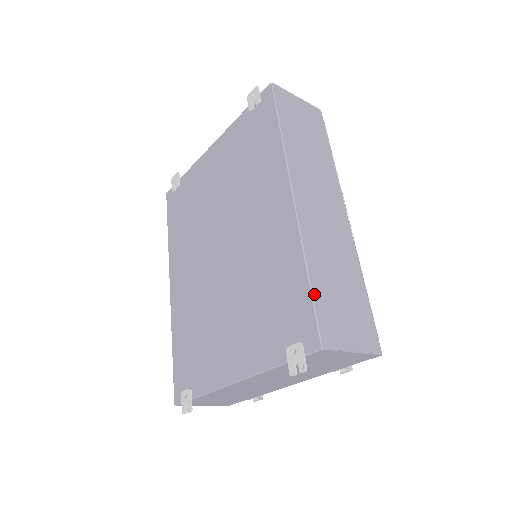
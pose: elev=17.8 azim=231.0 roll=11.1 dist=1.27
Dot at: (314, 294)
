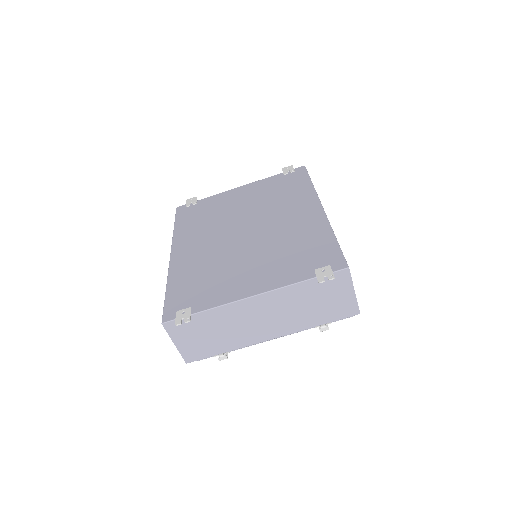
Dot at: occluded
